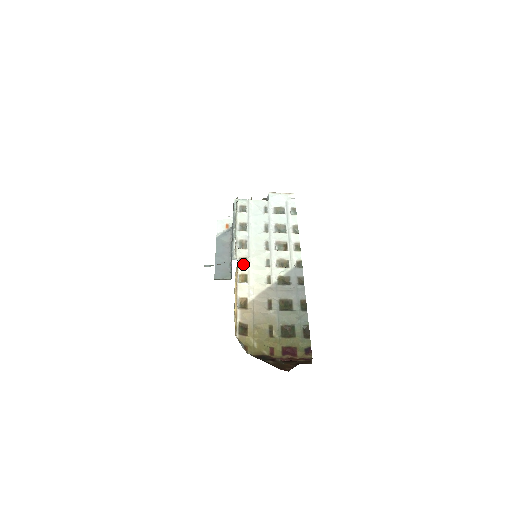
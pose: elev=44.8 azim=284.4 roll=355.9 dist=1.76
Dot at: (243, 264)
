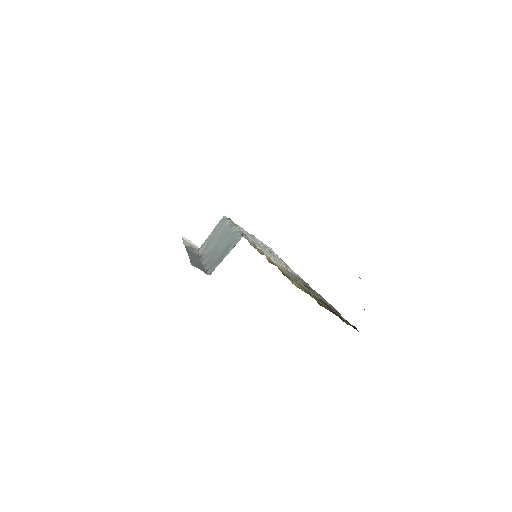
Dot at: (254, 246)
